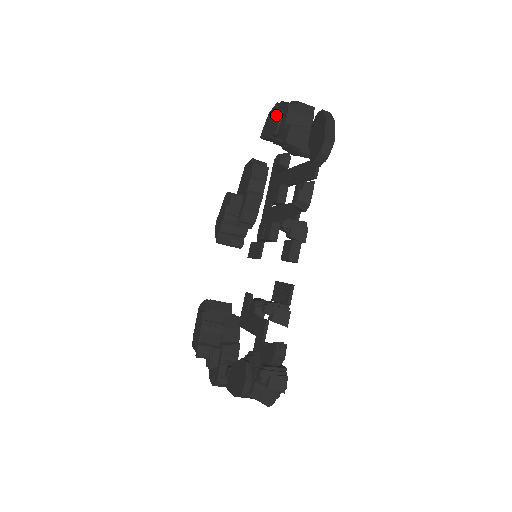
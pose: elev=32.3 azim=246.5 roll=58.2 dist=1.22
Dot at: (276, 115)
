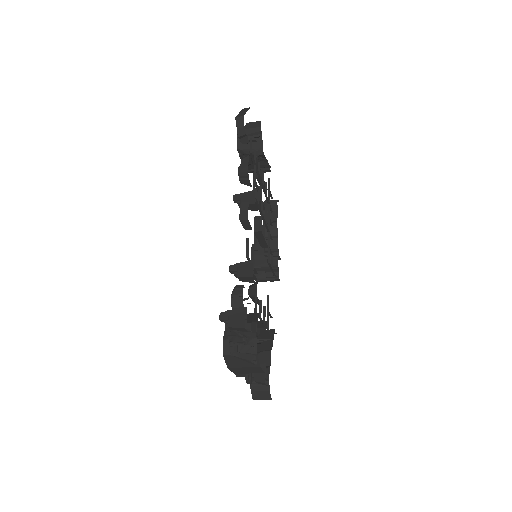
Dot at: occluded
